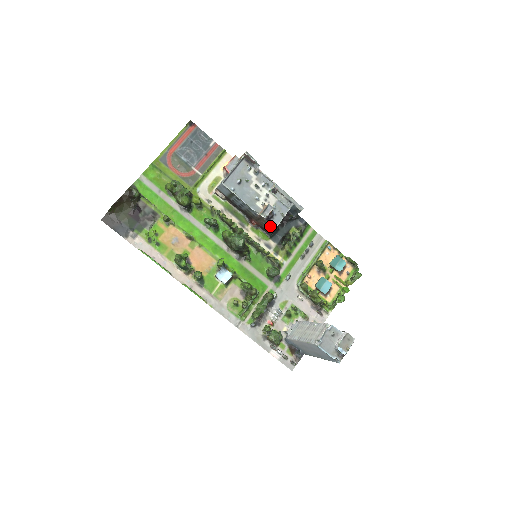
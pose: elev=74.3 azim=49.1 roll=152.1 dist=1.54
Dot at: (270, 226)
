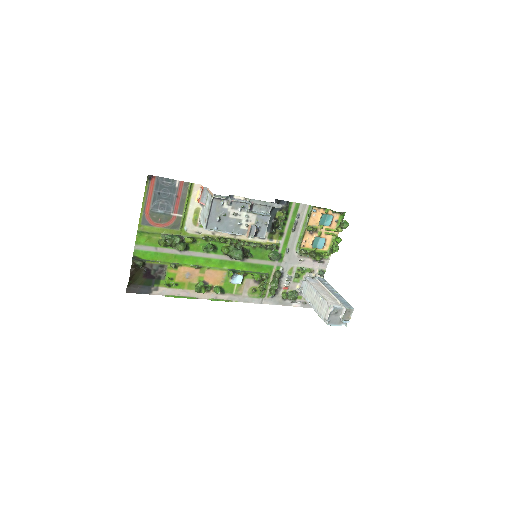
Dot at: (259, 236)
